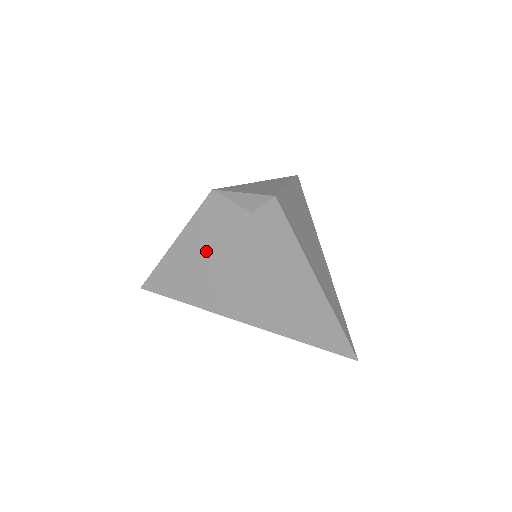
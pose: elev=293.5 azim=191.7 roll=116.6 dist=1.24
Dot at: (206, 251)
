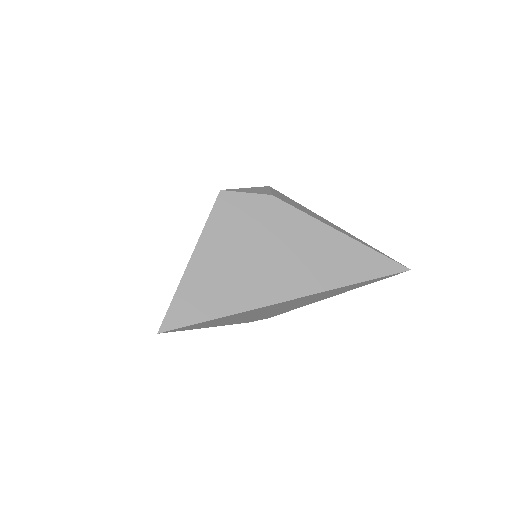
Dot at: (235, 250)
